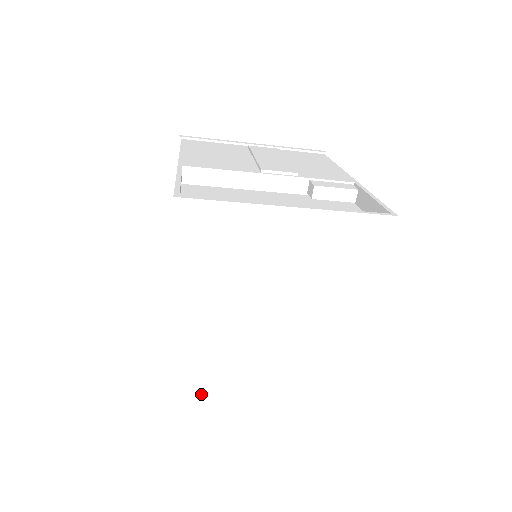
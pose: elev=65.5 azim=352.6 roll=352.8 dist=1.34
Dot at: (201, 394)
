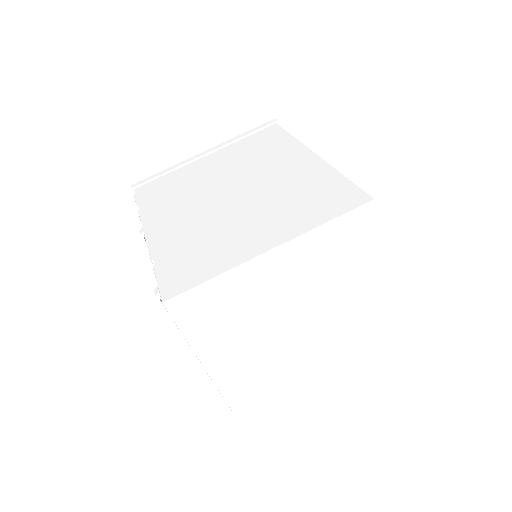
Dot at: (187, 327)
